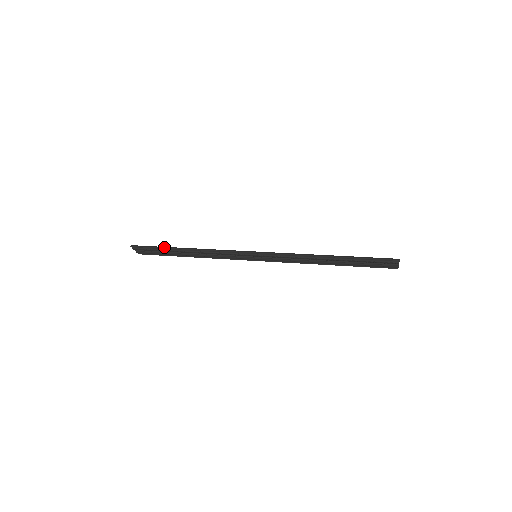
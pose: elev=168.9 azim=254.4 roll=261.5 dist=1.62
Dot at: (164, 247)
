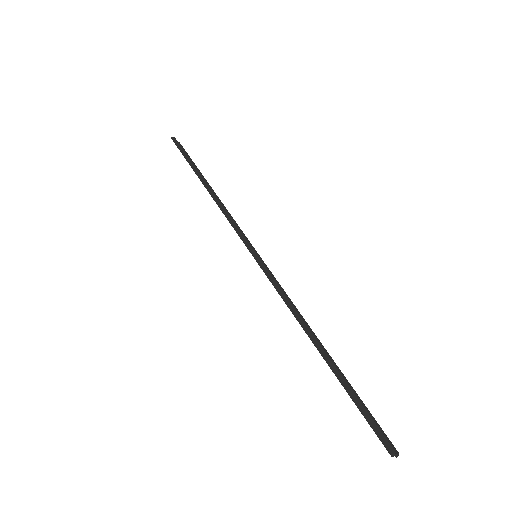
Dot at: (191, 163)
